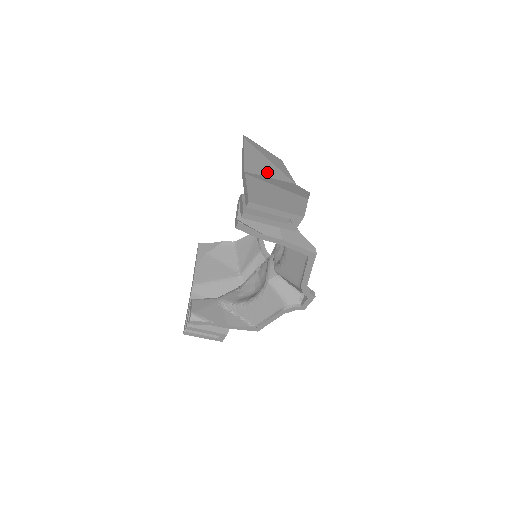
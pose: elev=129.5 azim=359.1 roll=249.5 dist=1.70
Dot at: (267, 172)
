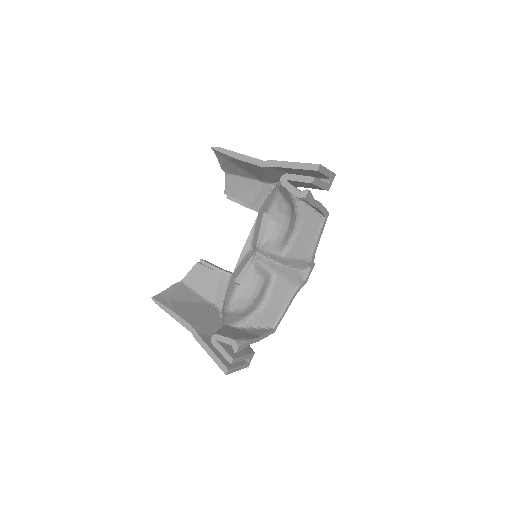
Dot at: occluded
